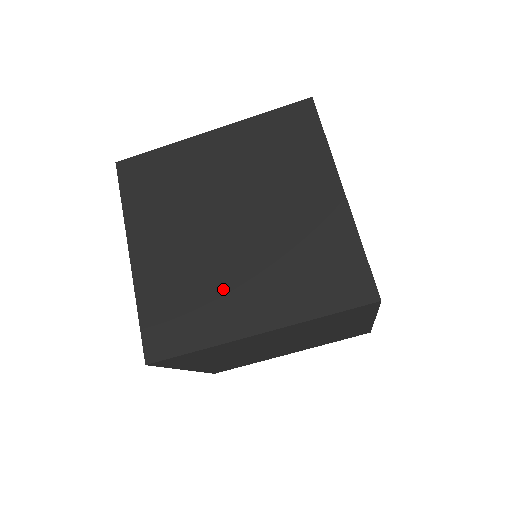
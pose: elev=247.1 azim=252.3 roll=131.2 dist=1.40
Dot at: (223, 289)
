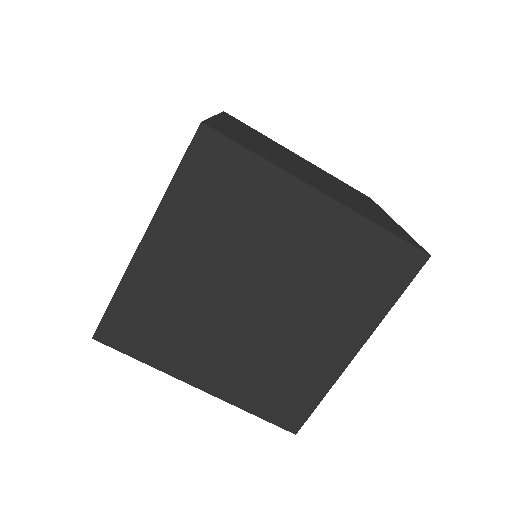
Dot at: (199, 339)
